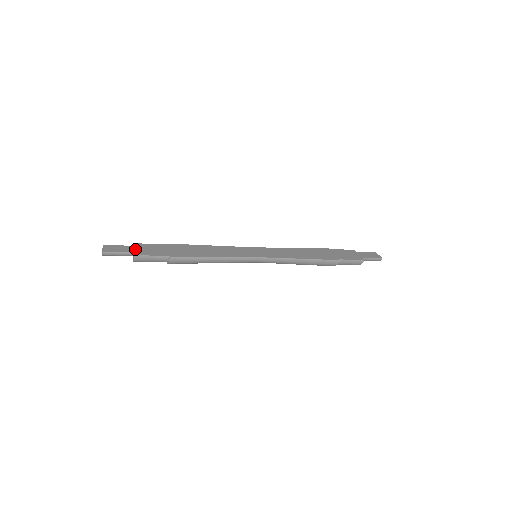
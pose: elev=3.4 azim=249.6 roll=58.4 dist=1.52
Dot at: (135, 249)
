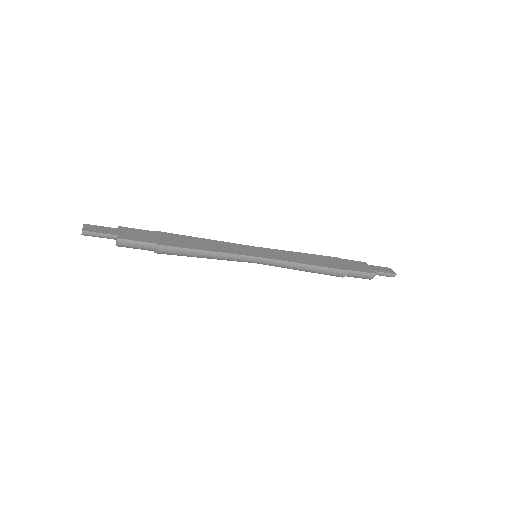
Dot at: (120, 232)
